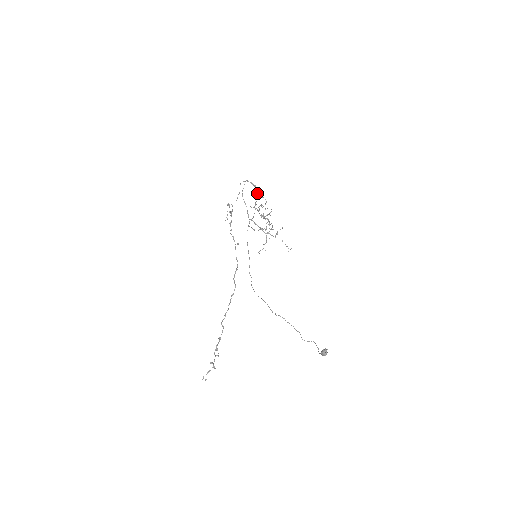
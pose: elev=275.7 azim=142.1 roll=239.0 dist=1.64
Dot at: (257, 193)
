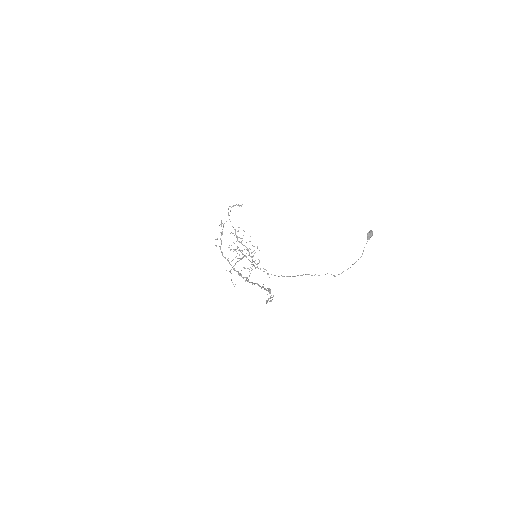
Dot at: occluded
